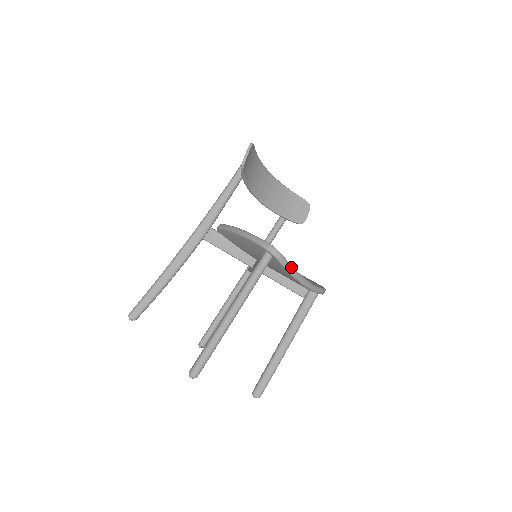
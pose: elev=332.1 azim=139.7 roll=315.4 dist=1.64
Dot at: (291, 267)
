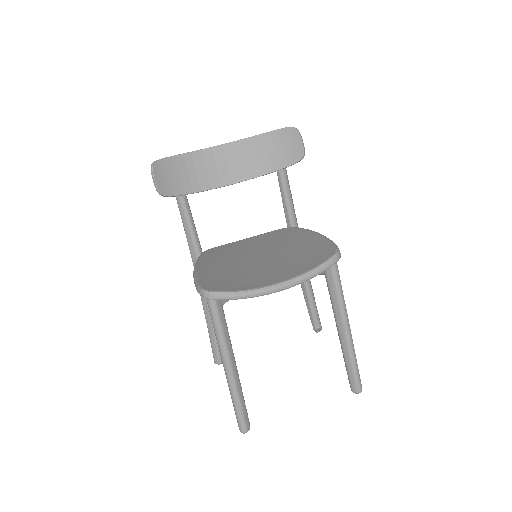
Dot at: (239, 294)
